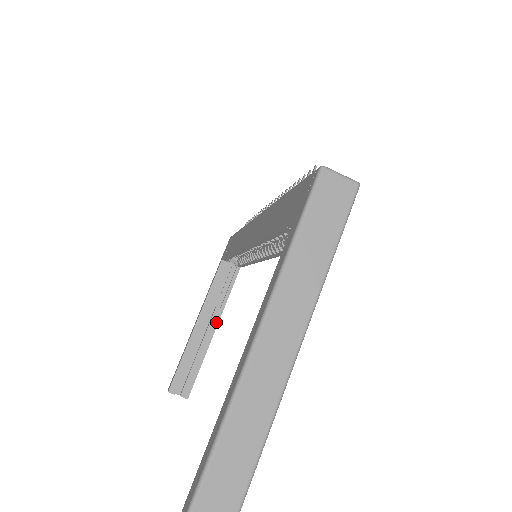
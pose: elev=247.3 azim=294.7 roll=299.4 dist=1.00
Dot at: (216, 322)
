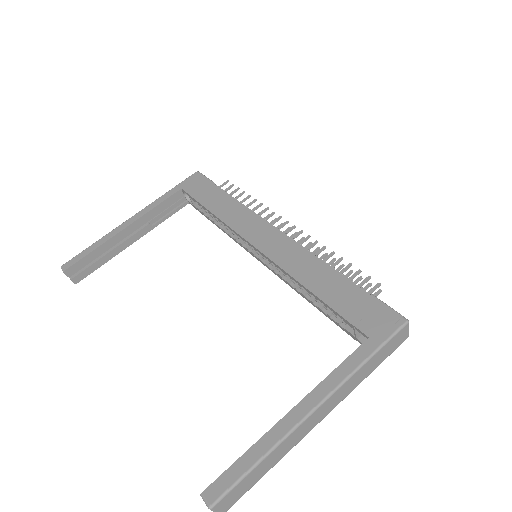
Dot at: (141, 235)
